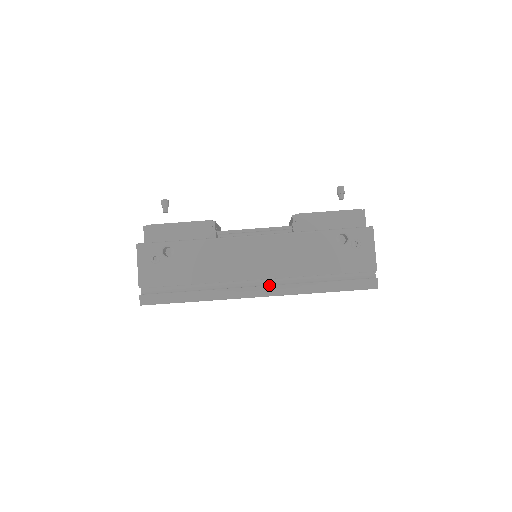
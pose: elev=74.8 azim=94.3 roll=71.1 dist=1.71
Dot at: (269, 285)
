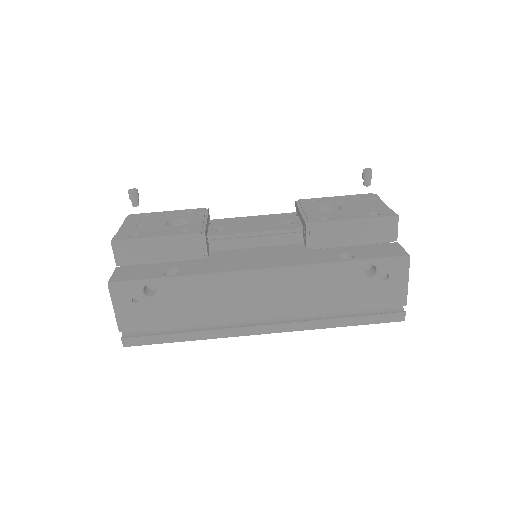
Dot at: (277, 323)
